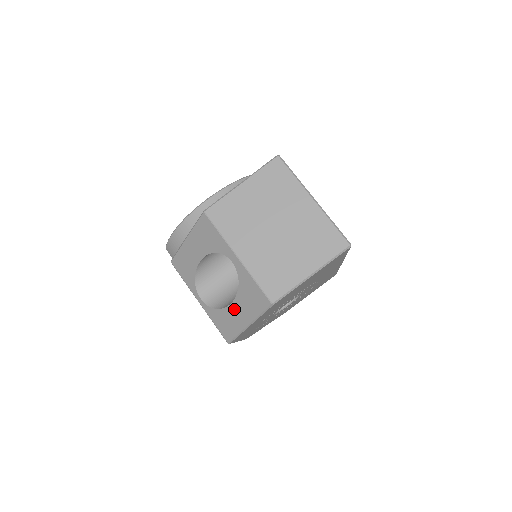
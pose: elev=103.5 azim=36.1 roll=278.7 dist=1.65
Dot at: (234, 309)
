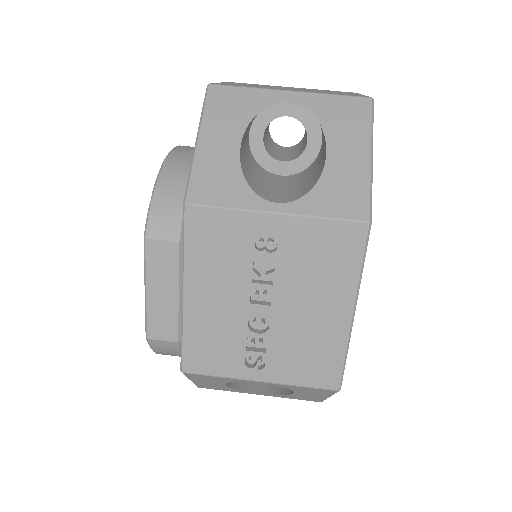
Dot at: (336, 157)
